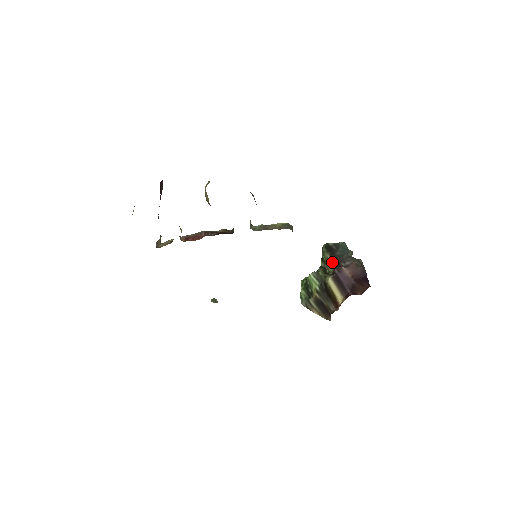
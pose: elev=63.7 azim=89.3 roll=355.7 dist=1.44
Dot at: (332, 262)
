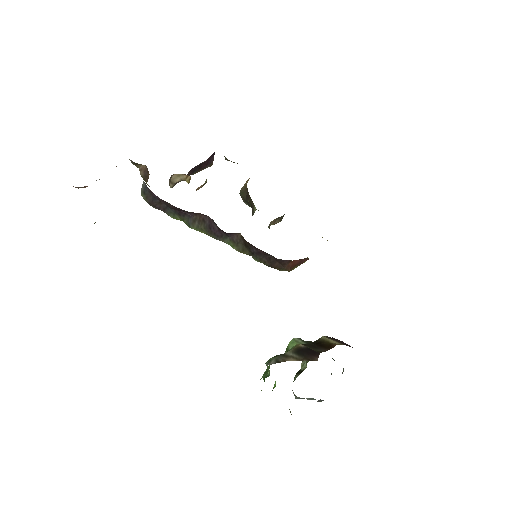
Dot at: occluded
